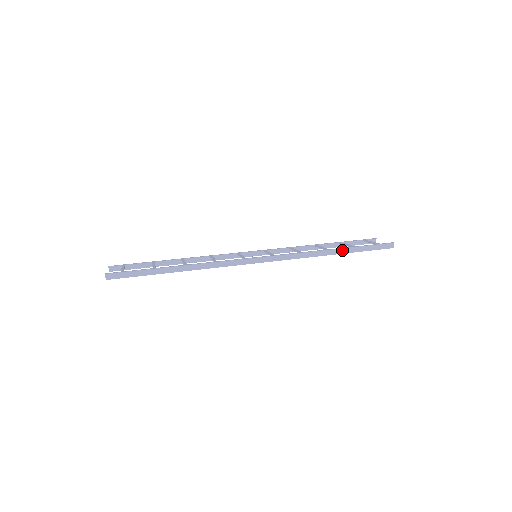
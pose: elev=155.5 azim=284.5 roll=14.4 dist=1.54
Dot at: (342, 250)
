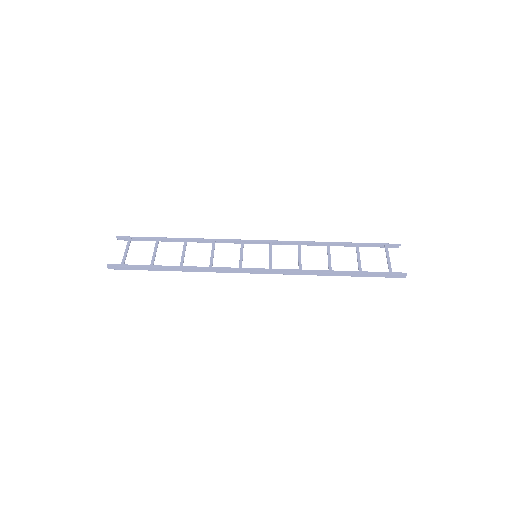
Dot at: (344, 274)
